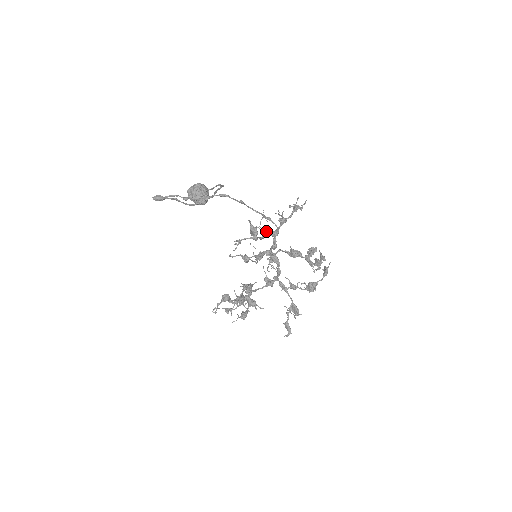
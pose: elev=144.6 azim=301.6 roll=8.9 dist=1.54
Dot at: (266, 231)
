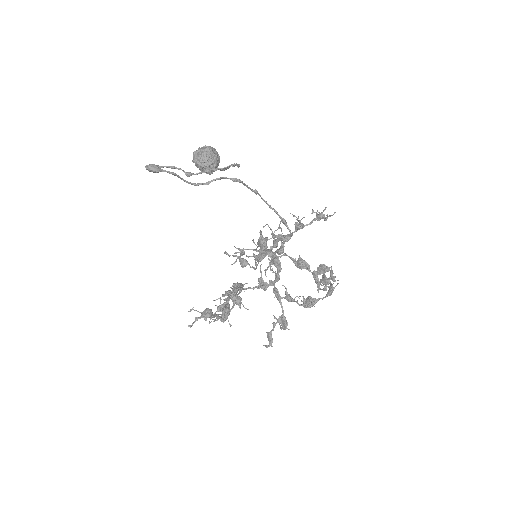
Dot at: (277, 239)
